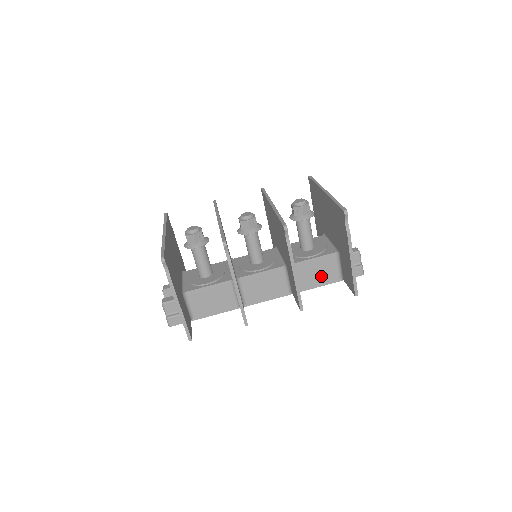
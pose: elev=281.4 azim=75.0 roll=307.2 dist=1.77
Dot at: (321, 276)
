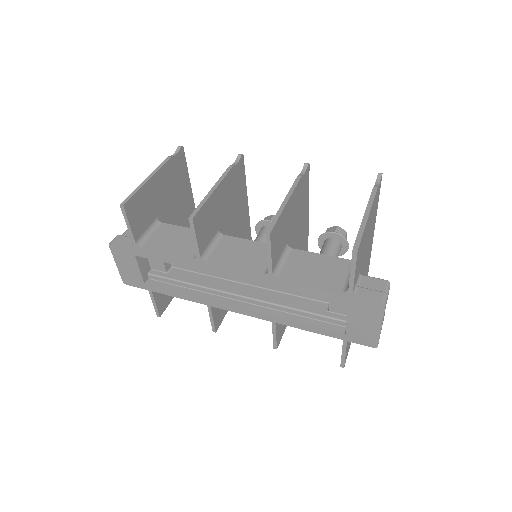
Dot at: (319, 277)
